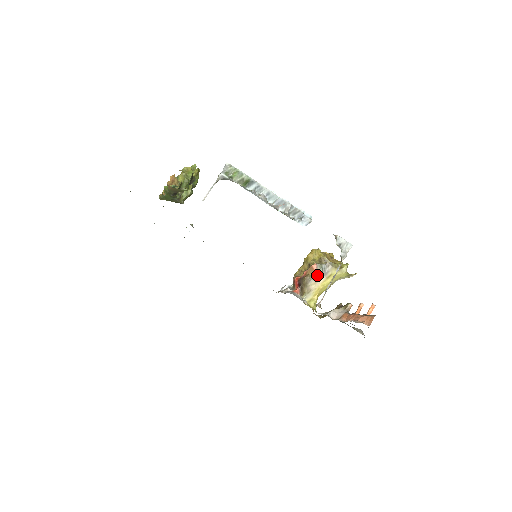
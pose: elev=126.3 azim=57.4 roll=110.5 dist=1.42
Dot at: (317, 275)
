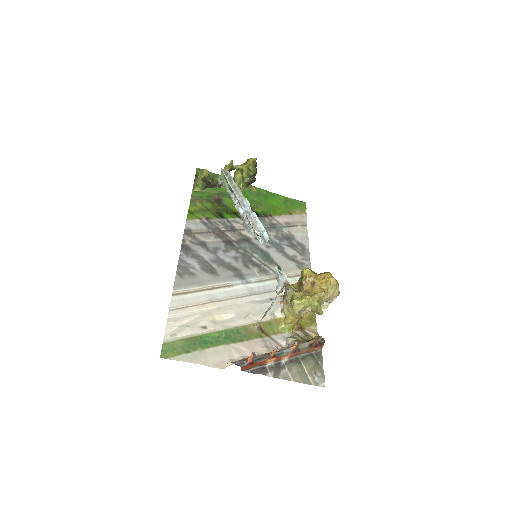
Dot at: occluded
